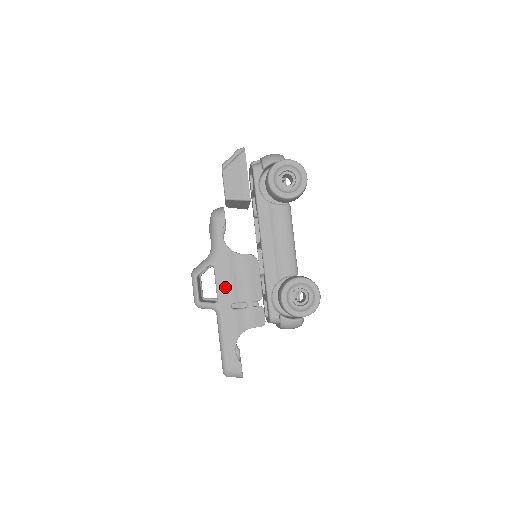
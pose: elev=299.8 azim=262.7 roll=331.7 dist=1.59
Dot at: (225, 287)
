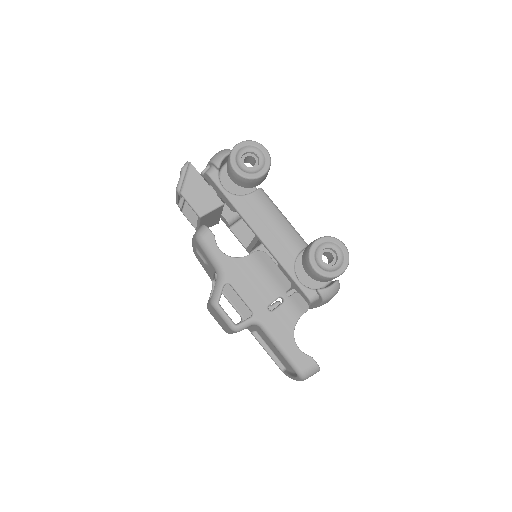
Dot at: (252, 295)
